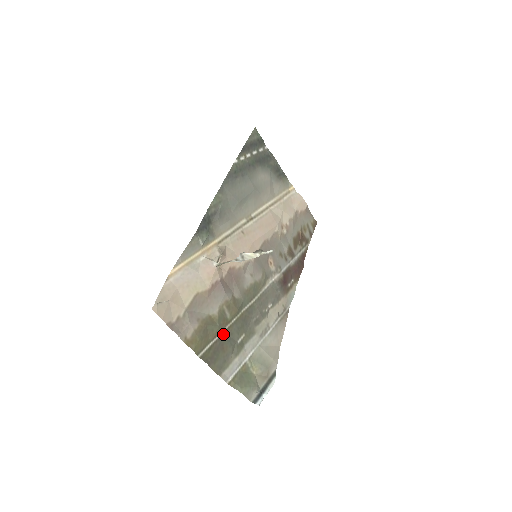
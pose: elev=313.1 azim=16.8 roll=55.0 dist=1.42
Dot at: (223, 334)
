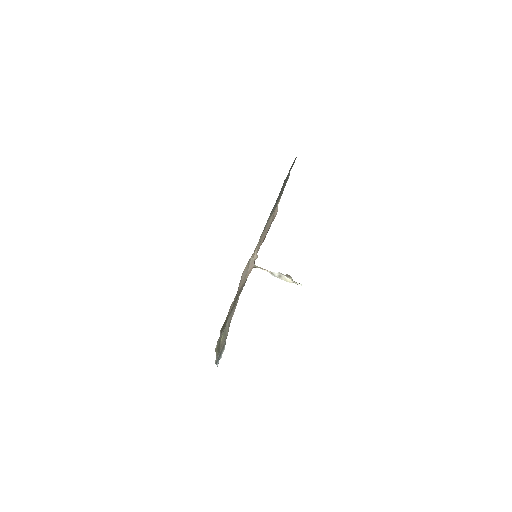
Dot at: occluded
